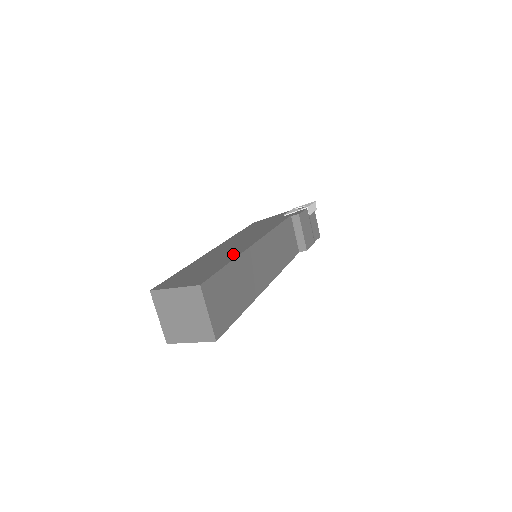
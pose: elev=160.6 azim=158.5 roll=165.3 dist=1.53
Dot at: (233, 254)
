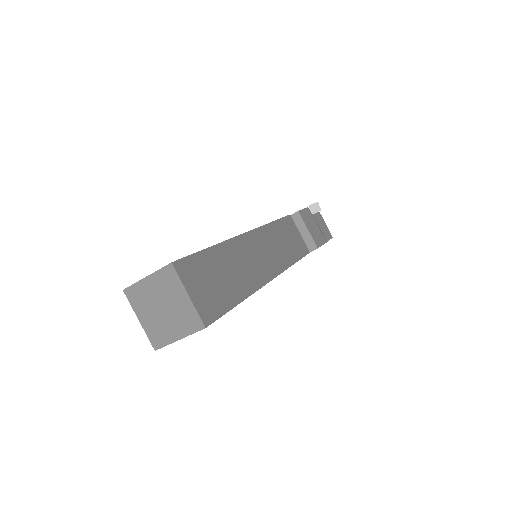
Dot at: occluded
